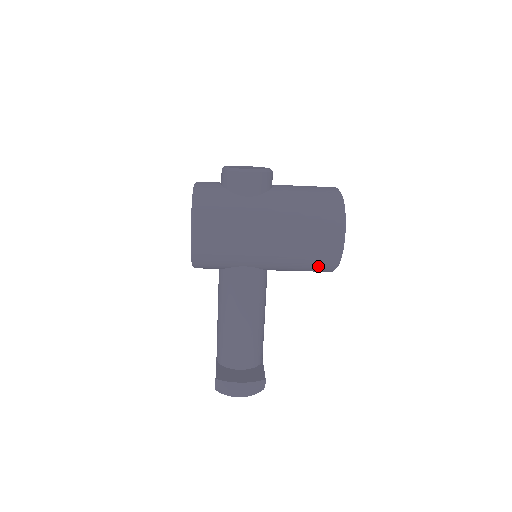
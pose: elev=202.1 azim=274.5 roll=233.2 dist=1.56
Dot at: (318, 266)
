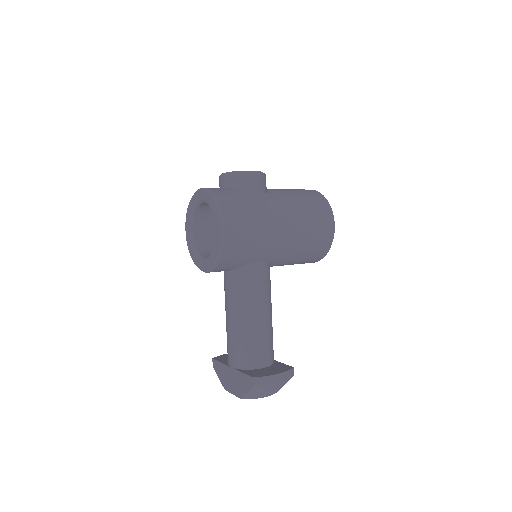
Dot at: (315, 253)
